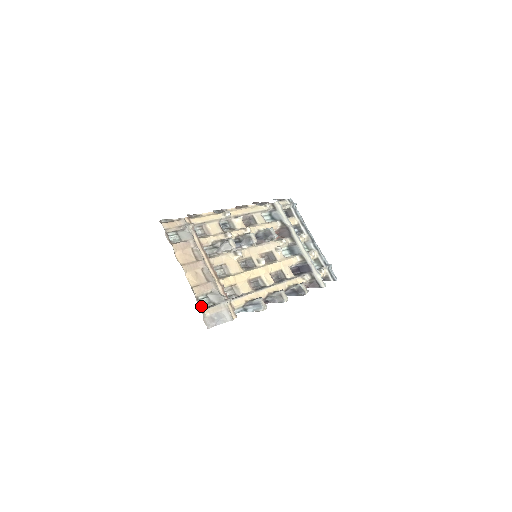
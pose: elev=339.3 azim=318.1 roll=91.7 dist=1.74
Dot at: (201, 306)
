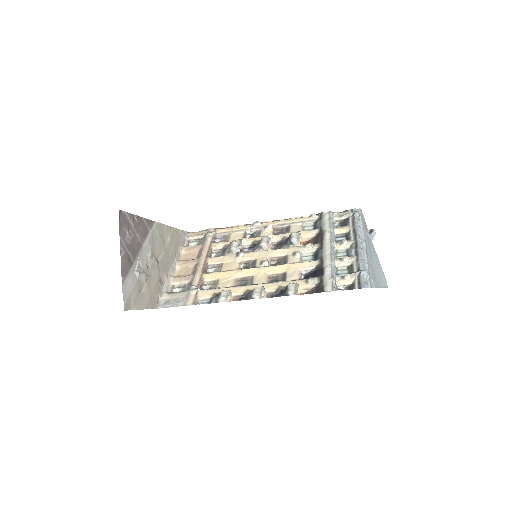
Dot at: (170, 292)
